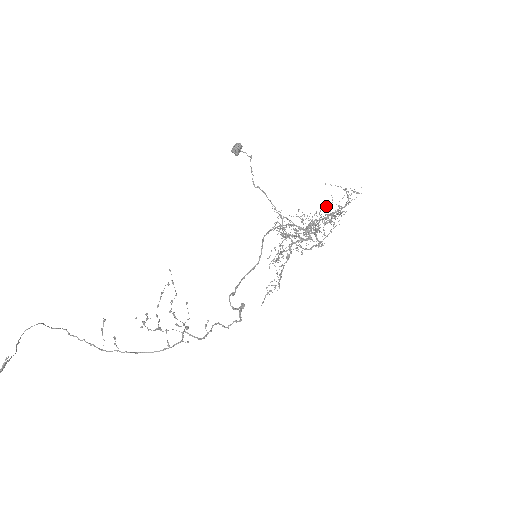
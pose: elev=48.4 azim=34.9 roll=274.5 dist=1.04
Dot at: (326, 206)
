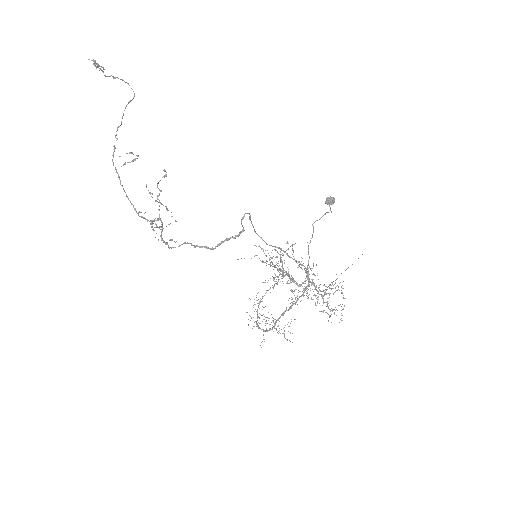
Dot at: occluded
